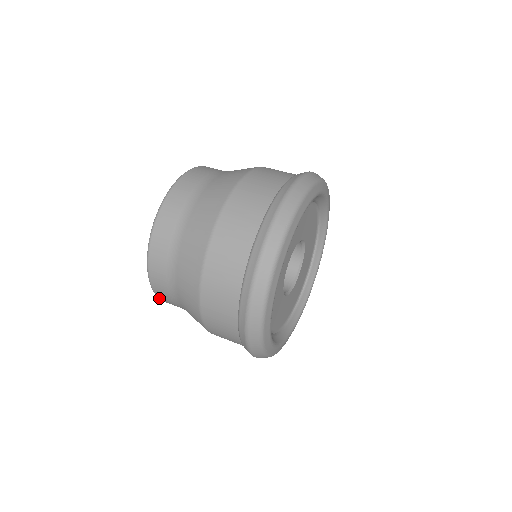
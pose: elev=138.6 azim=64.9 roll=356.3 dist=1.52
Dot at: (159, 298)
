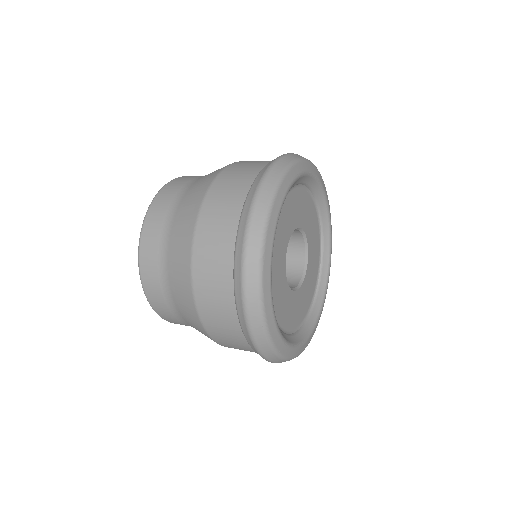
Dot at: (164, 319)
